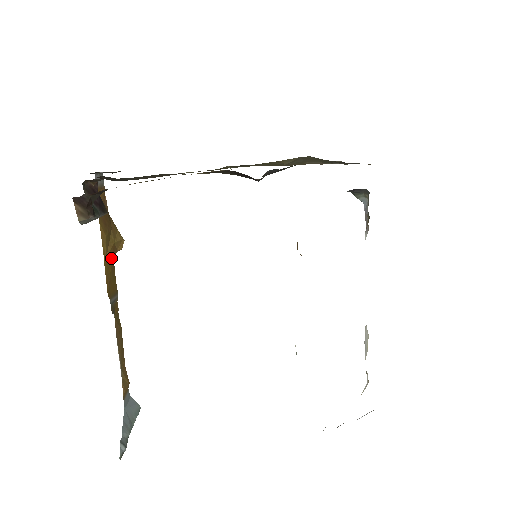
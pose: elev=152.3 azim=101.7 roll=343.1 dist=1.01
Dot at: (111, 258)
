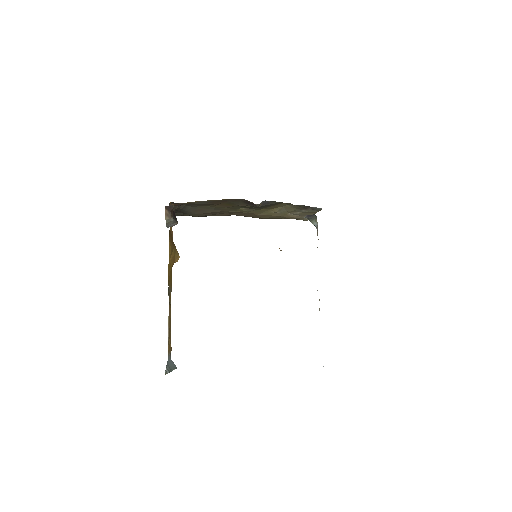
Dot at: (172, 263)
